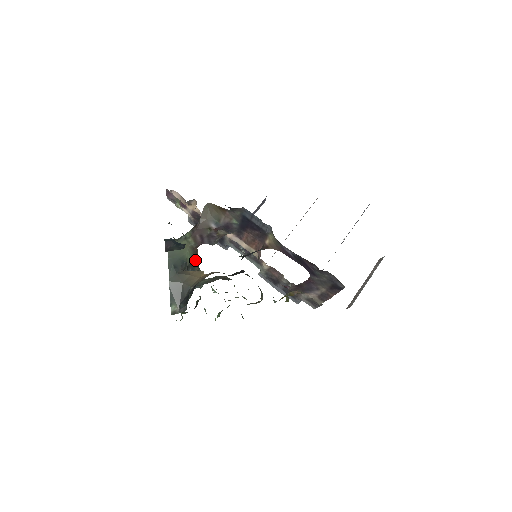
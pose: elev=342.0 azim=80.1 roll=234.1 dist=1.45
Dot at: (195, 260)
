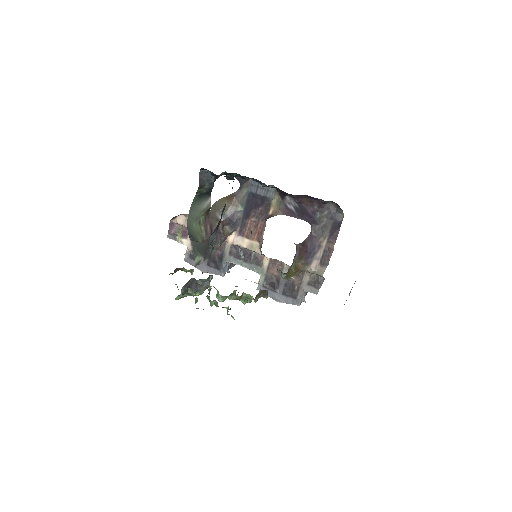
Dot at: occluded
